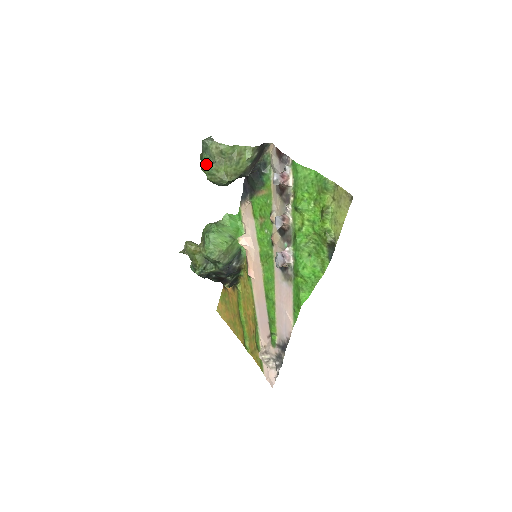
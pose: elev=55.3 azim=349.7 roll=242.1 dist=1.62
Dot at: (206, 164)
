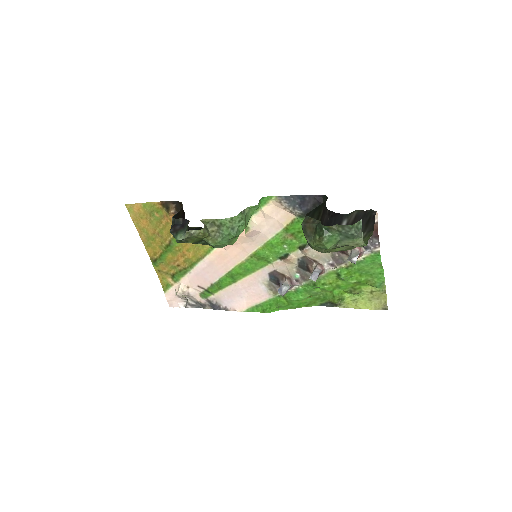
Dot at: (330, 245)
